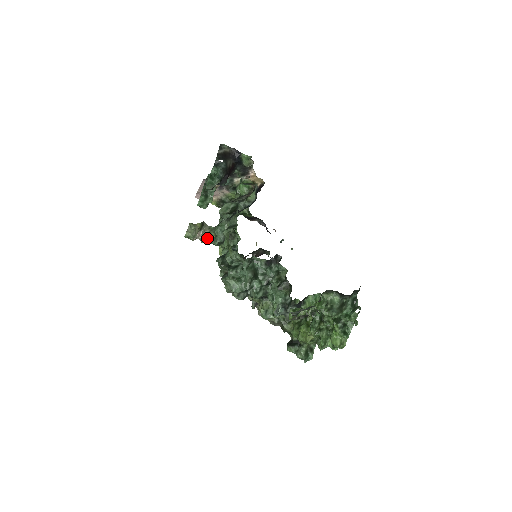
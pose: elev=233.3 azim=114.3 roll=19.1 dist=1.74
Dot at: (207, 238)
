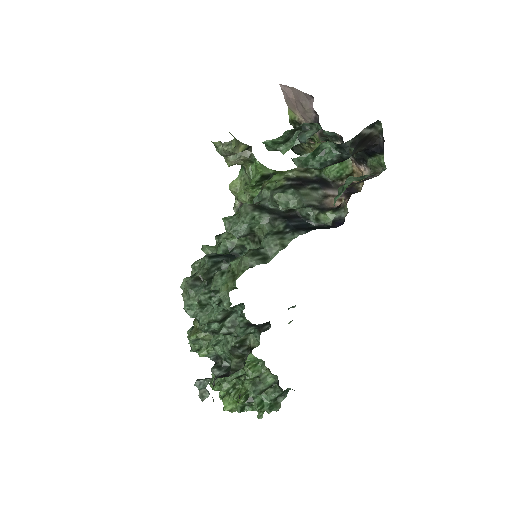
Dot at: (235, 162)
